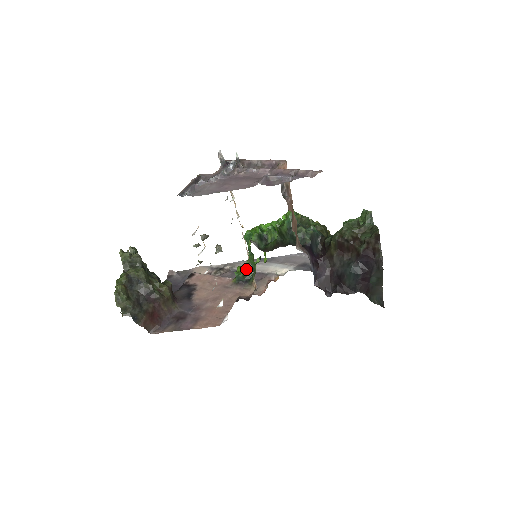
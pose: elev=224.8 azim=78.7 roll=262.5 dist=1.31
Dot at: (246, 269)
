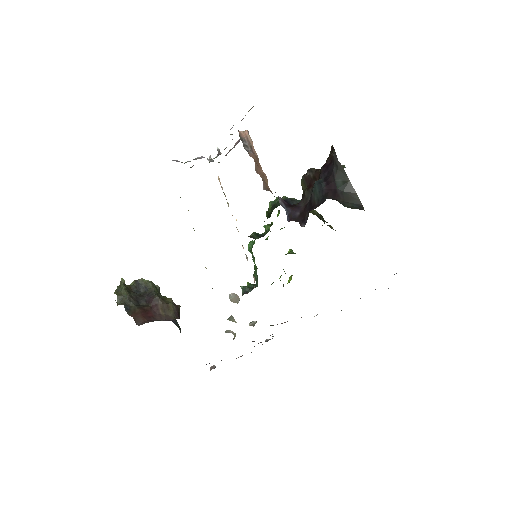
Dot at: occluded
